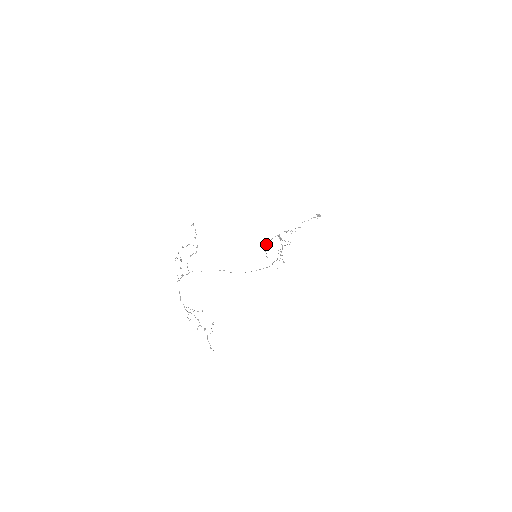
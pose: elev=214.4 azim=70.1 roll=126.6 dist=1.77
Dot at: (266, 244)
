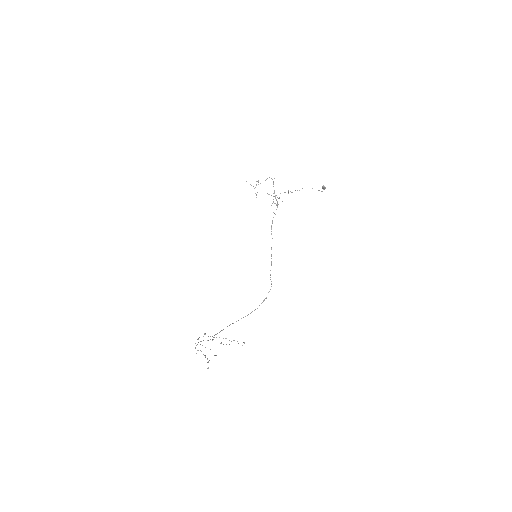
Dot at: occluded
